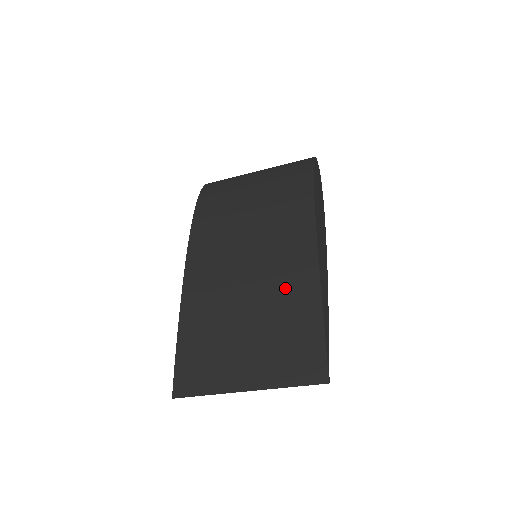
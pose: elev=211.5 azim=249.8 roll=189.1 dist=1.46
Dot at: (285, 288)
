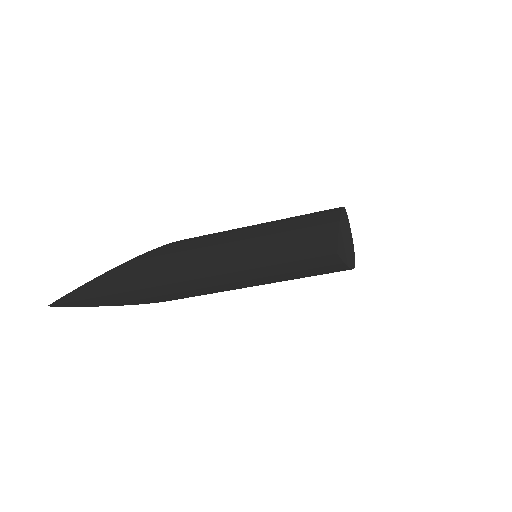
Dot at: (287, 227)
